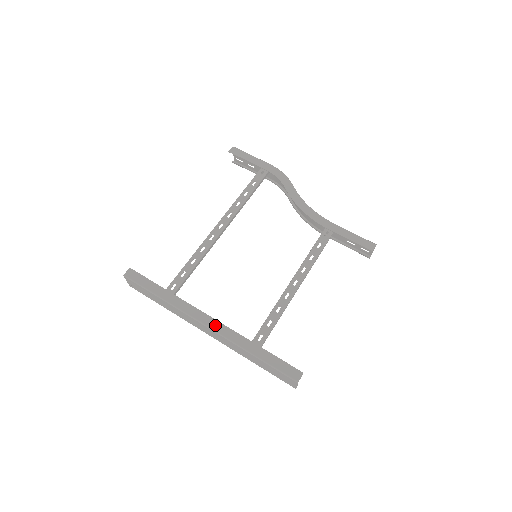
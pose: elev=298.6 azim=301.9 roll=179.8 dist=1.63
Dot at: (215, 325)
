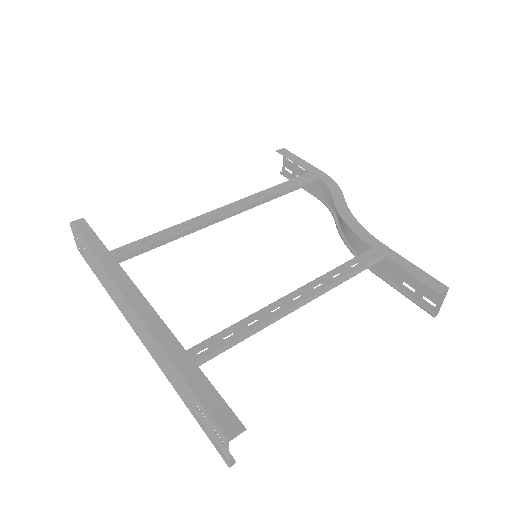
Dot at: (145, 310)
